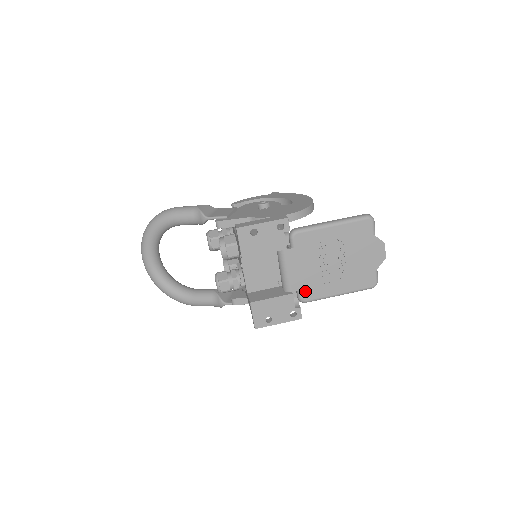
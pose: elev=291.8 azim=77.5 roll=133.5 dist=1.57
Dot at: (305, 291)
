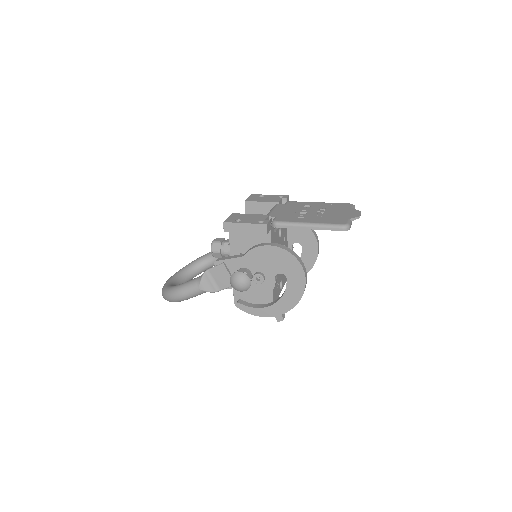
Dot at: (280, 218)
